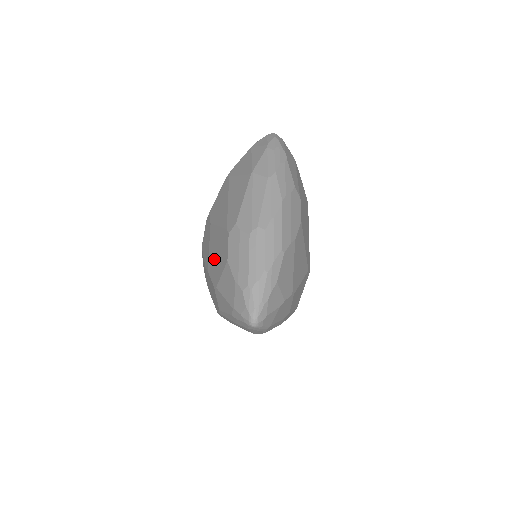
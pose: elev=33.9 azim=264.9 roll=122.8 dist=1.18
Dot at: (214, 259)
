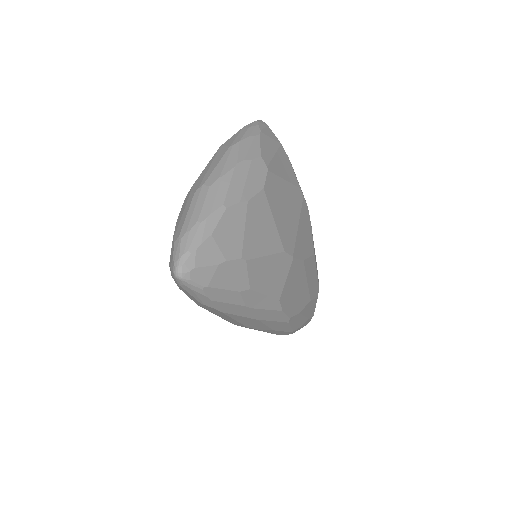
Dot at: occluded
